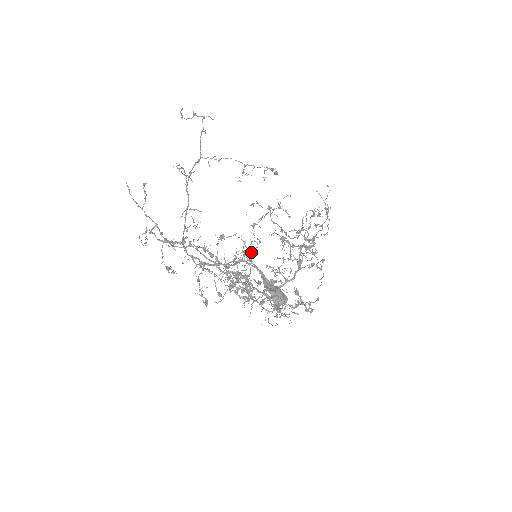
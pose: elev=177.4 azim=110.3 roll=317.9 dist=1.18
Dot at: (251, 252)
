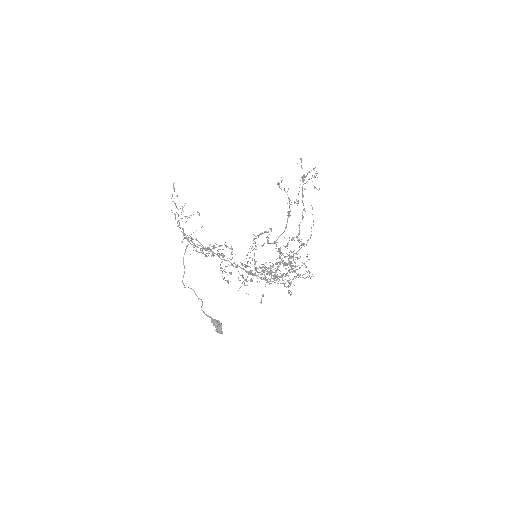
Dot at: (289, 212)
